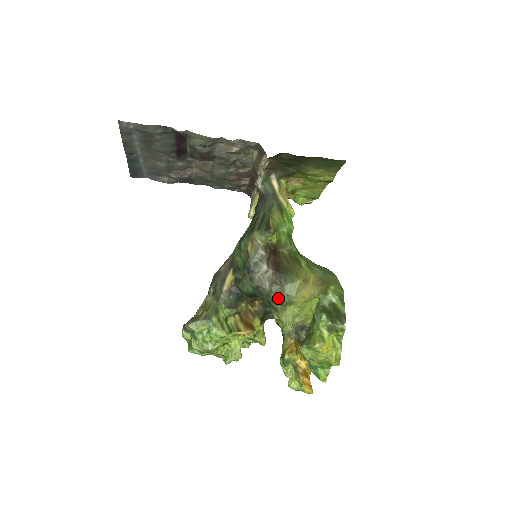
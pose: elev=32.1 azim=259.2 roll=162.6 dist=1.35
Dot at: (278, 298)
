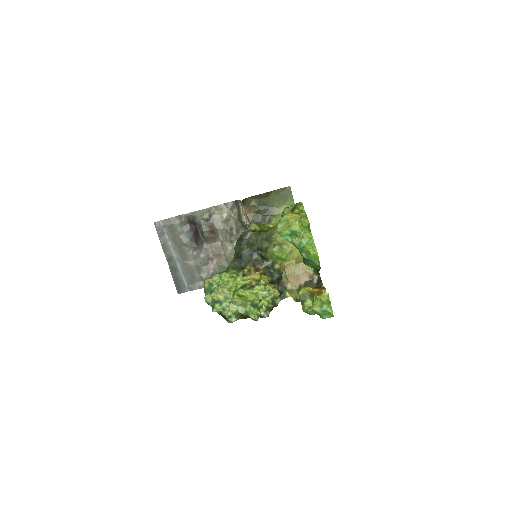
Dot at: (264, 239)
